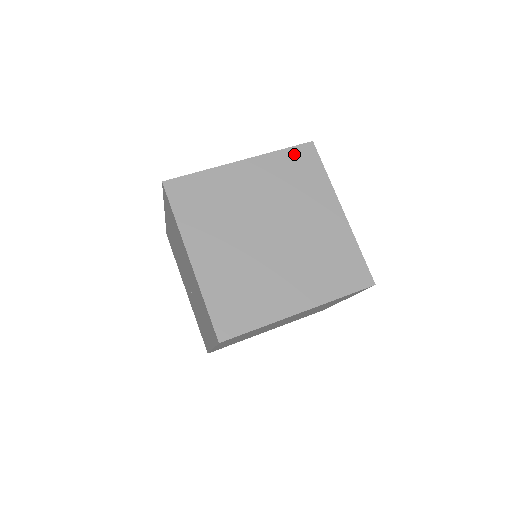
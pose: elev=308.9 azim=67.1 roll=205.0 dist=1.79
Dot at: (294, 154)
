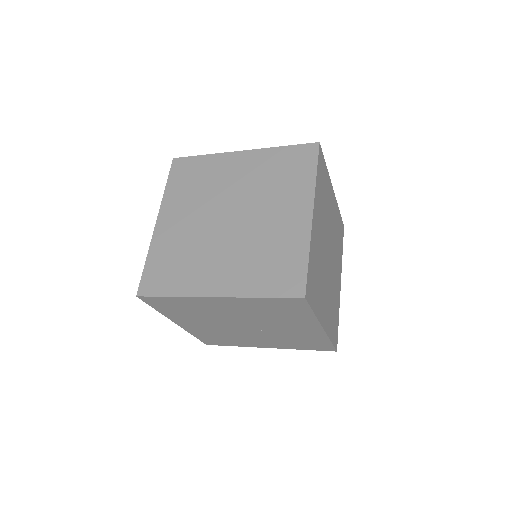
Dot at: (175, 176)
